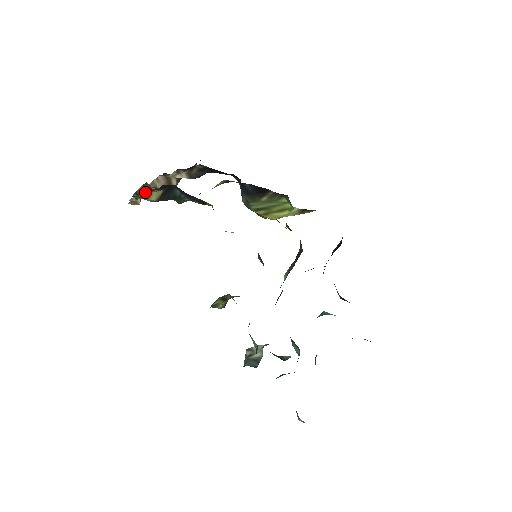
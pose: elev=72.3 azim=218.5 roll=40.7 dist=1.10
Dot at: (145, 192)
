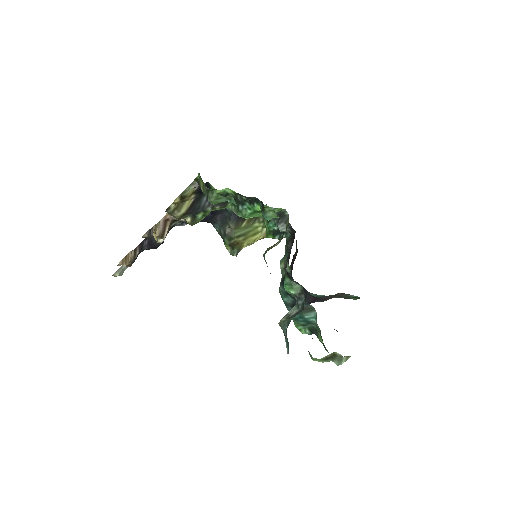
Dot at: (188, 193)
